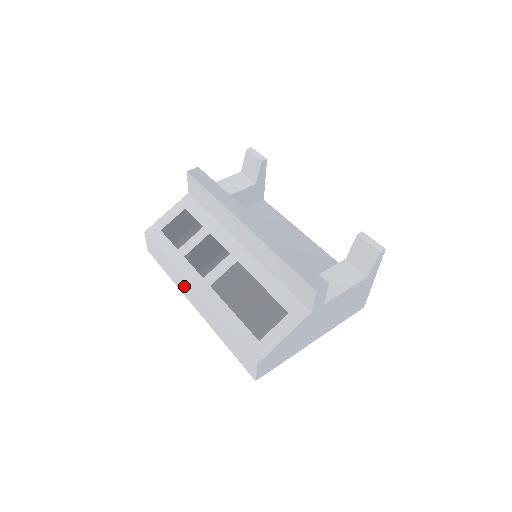
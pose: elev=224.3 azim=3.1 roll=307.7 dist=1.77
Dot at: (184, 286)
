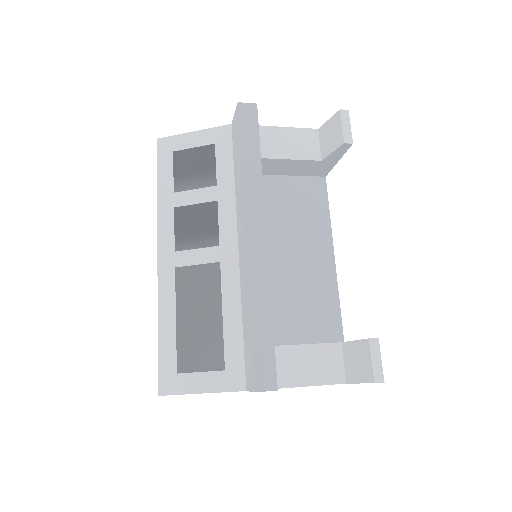
Dot at: occluded
